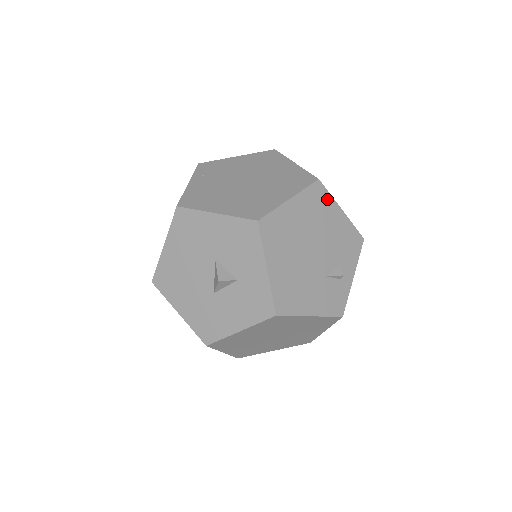
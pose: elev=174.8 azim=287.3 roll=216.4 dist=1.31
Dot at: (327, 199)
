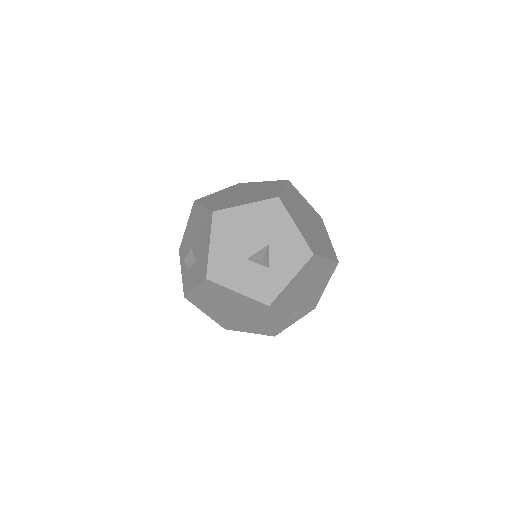
Dot at: (330, 274)
